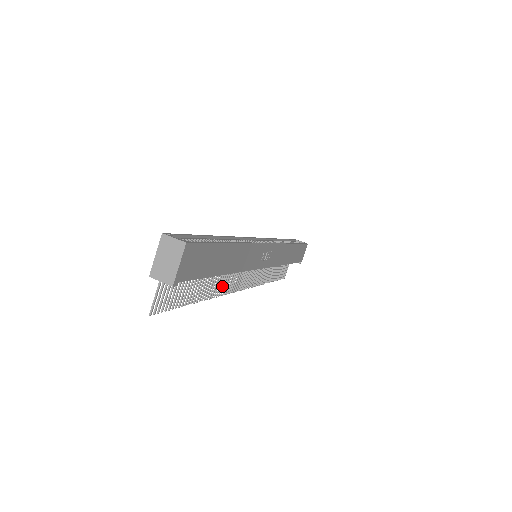
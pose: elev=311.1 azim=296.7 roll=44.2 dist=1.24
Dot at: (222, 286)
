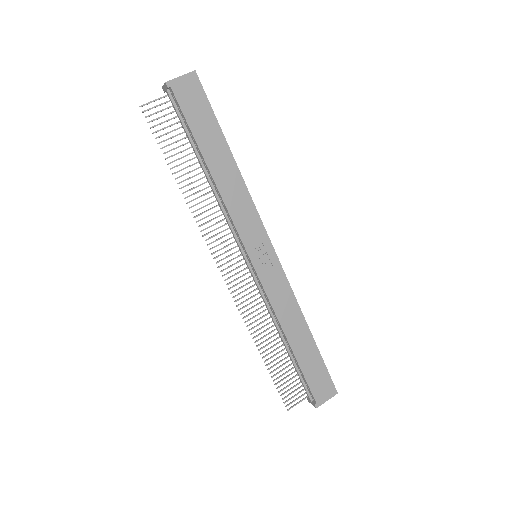
Dot at: (205, 217)
